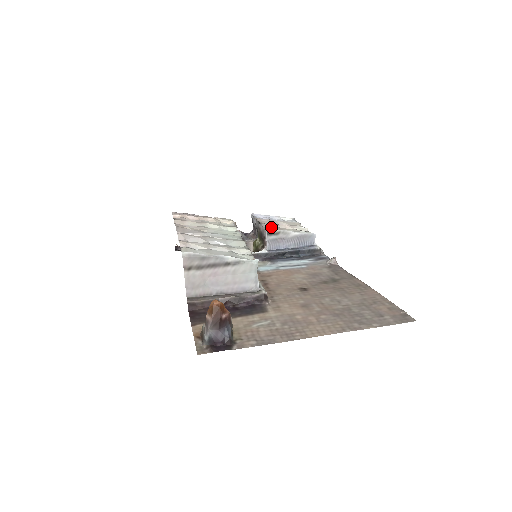
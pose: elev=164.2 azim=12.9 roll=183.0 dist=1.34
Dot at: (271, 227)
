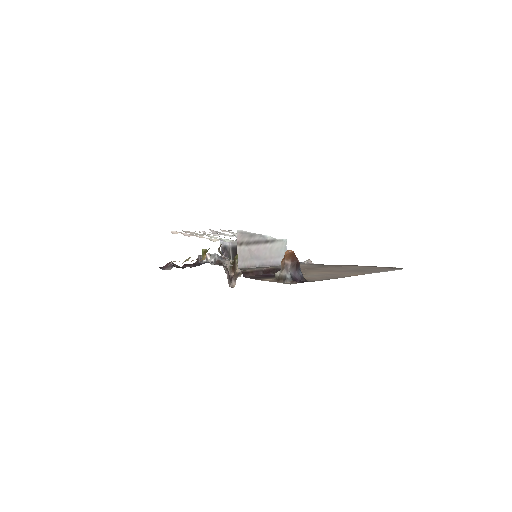
Dot at: occluded
